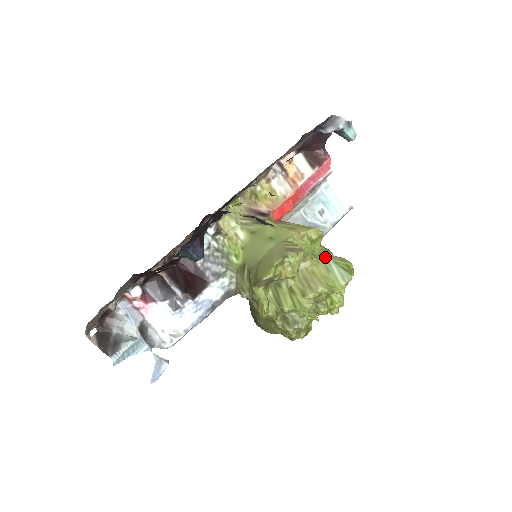
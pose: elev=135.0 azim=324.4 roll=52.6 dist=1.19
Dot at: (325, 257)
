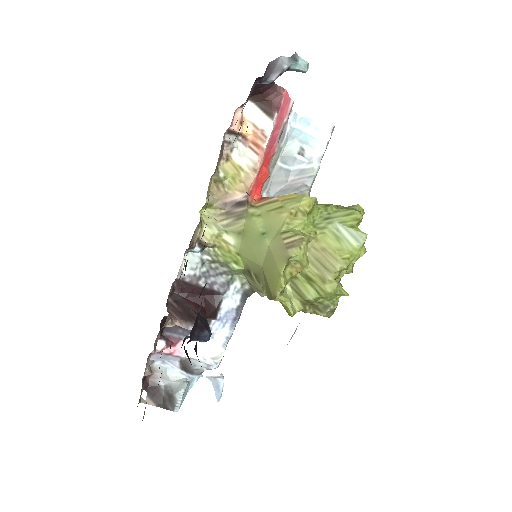
Dot at: (328, 221)
